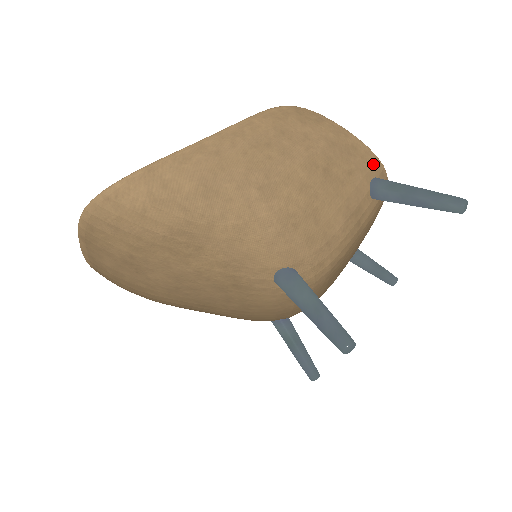
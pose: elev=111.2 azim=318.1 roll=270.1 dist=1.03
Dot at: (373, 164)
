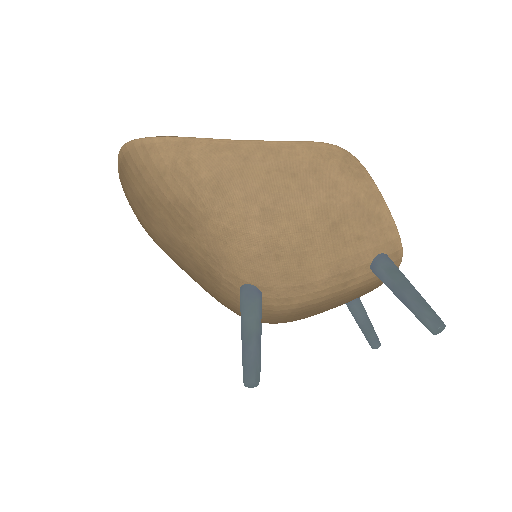
Dot at: (390, 241)
